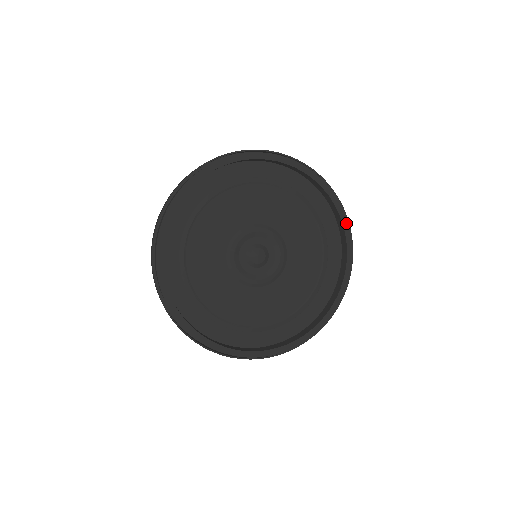
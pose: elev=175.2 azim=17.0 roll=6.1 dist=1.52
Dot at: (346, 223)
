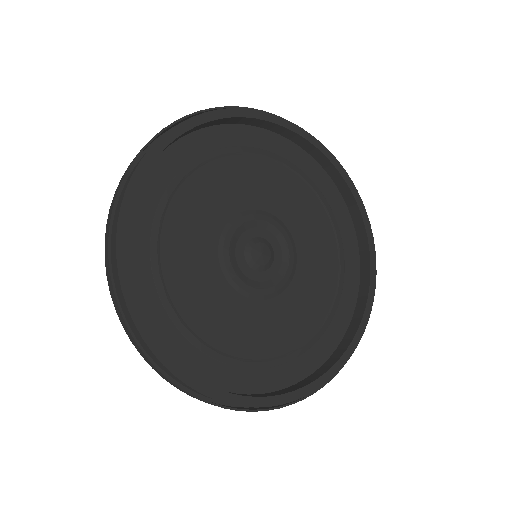
Dot at: (370, 233)
